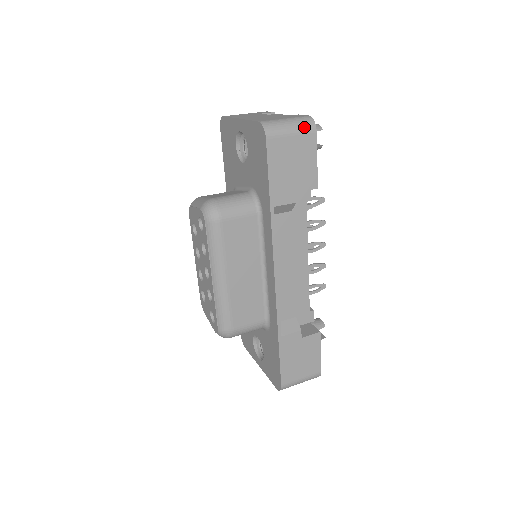
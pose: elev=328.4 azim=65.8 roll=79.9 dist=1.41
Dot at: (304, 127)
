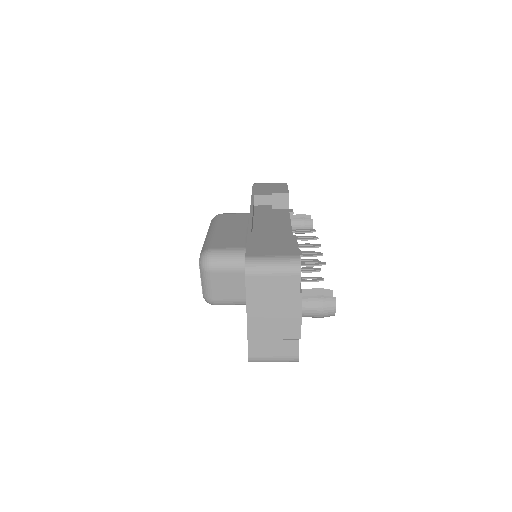
Dot at: occluded
